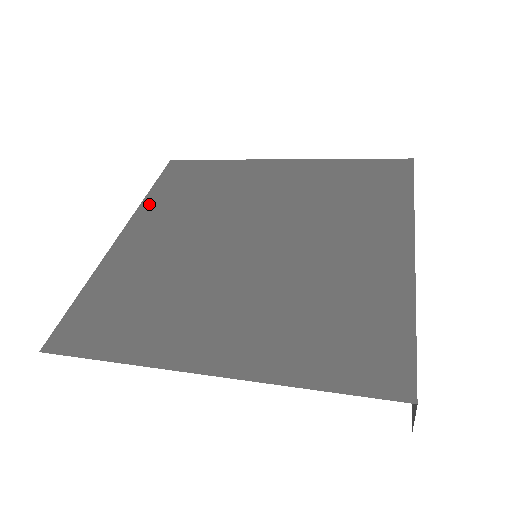
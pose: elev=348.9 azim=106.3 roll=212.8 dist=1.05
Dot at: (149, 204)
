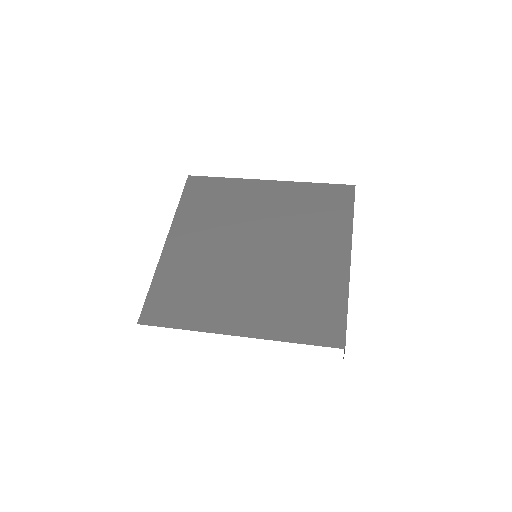
Dot at: (181, 216)
